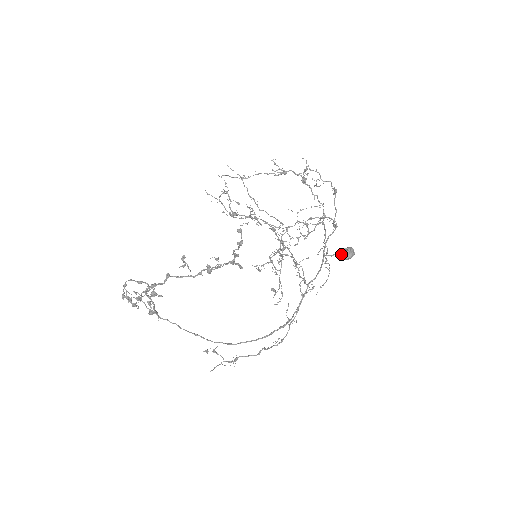
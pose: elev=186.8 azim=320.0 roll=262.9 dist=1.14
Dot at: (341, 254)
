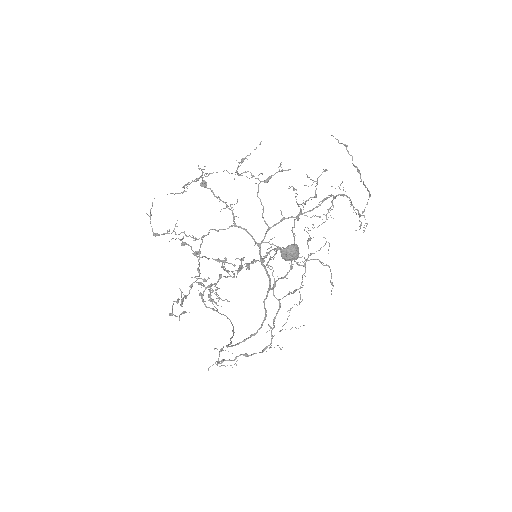
Dot at: occluded
